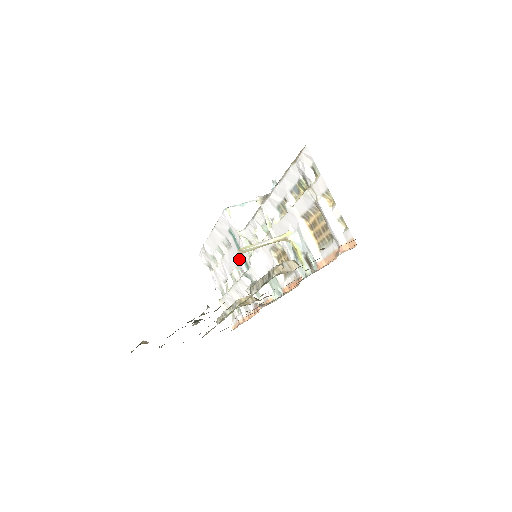
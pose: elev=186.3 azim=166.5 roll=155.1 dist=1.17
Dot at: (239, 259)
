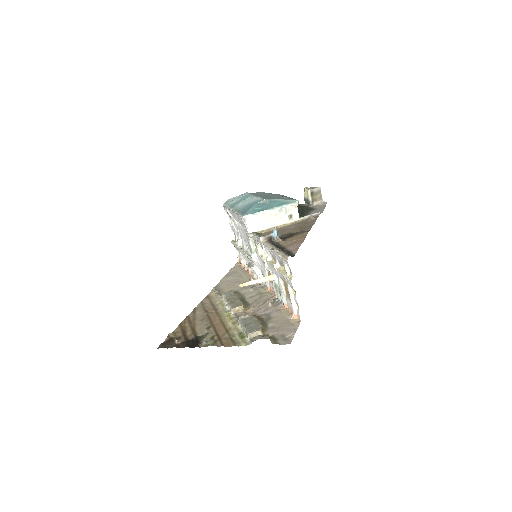
Dot at: (247, 242)
